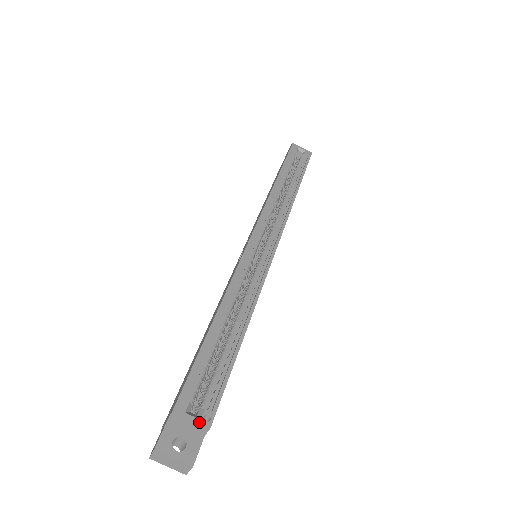
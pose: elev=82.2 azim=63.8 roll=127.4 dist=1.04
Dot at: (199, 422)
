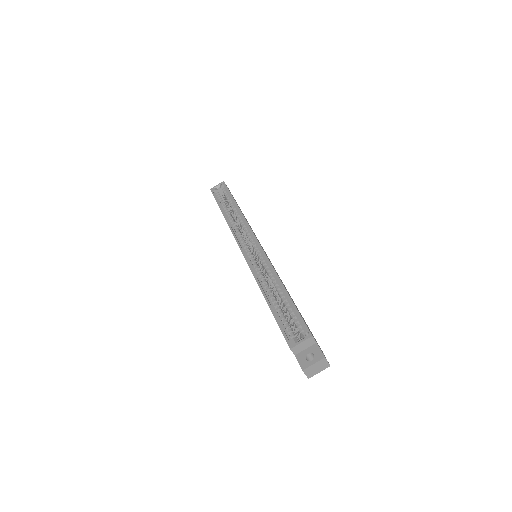
Dot at: (305, 339)
